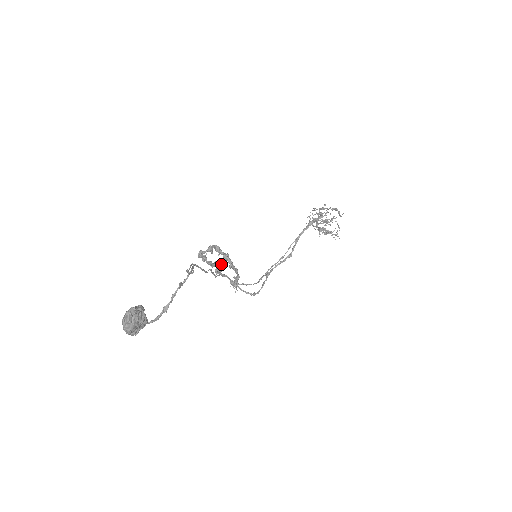
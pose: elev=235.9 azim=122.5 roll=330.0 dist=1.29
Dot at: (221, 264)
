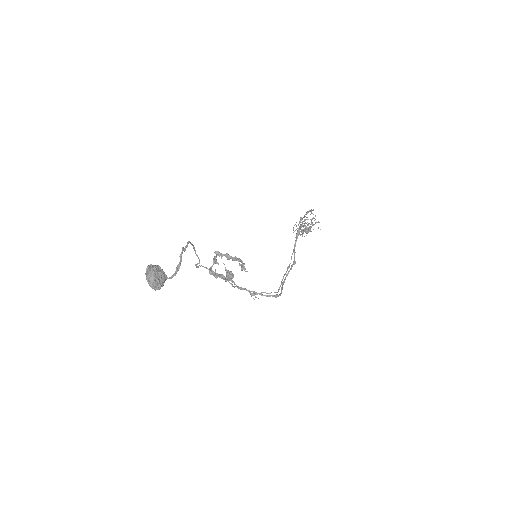
Dot at: occluded
